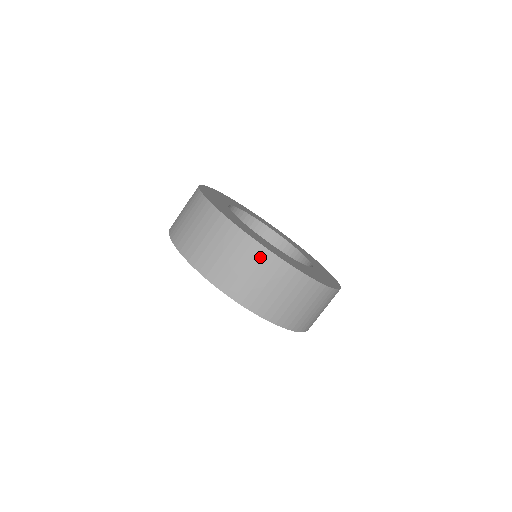
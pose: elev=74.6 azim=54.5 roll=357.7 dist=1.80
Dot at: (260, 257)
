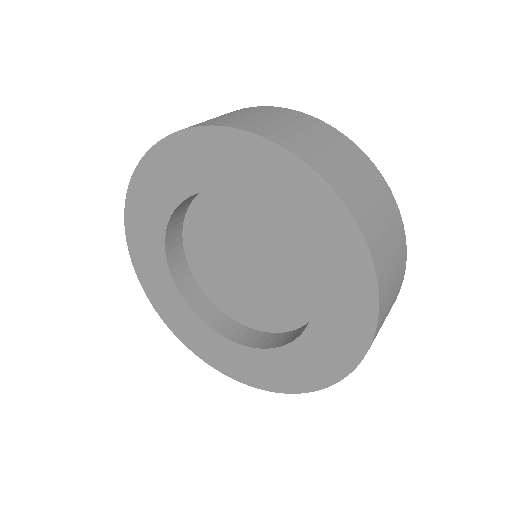
Dot at: (345, 144)
